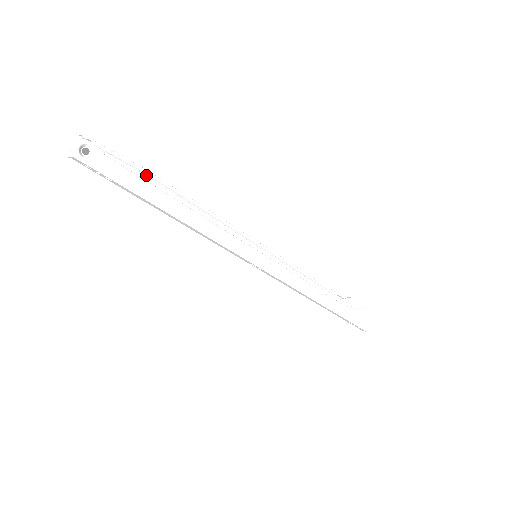
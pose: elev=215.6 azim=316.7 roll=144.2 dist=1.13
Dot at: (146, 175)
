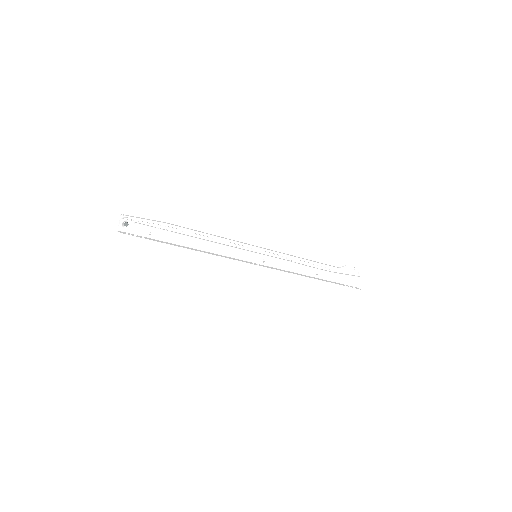
Dot at: (167, 225)
